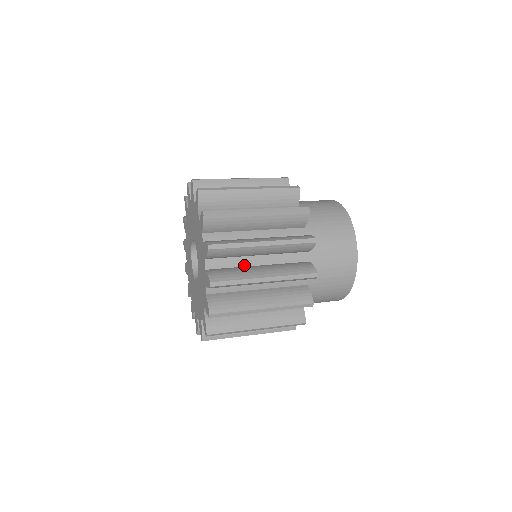
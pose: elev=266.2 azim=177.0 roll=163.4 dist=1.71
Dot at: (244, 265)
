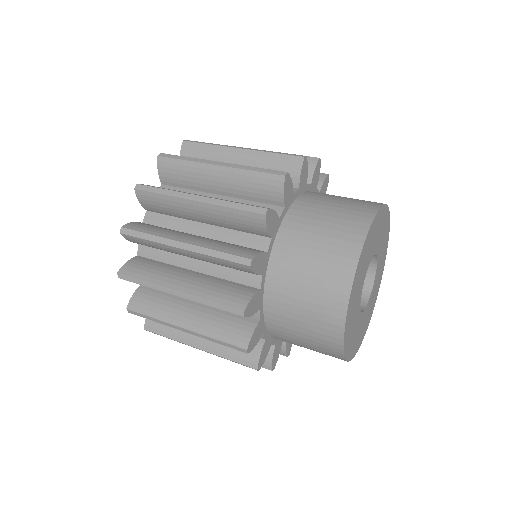
Dot at: occluded
